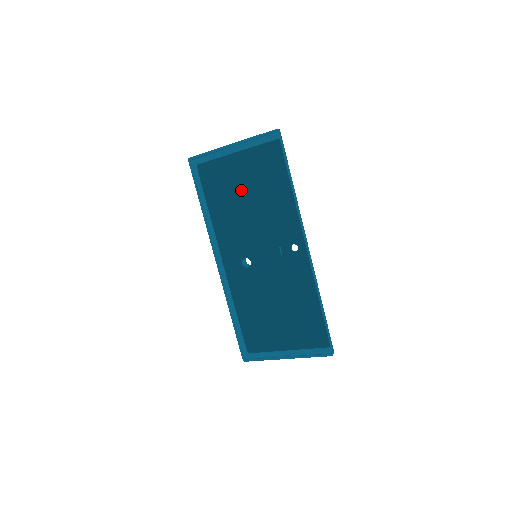
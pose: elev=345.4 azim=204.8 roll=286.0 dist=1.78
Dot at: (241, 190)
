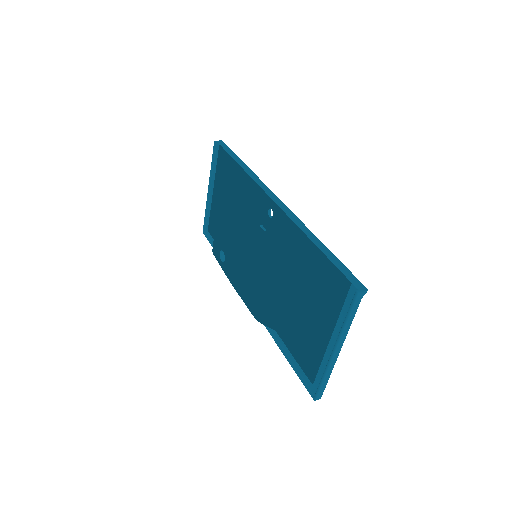
Dot at: occluded
